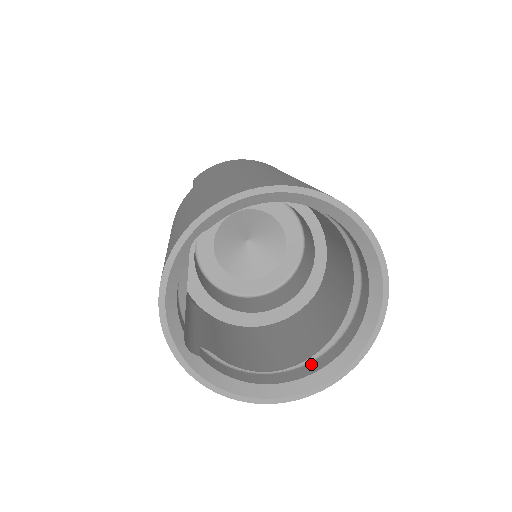
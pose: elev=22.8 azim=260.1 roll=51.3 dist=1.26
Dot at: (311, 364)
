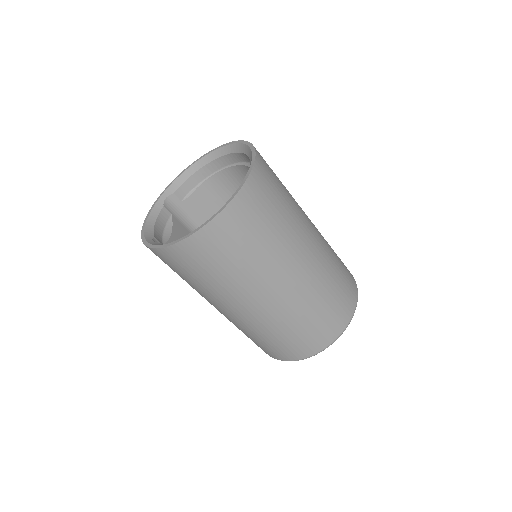
Dot at: occluded
